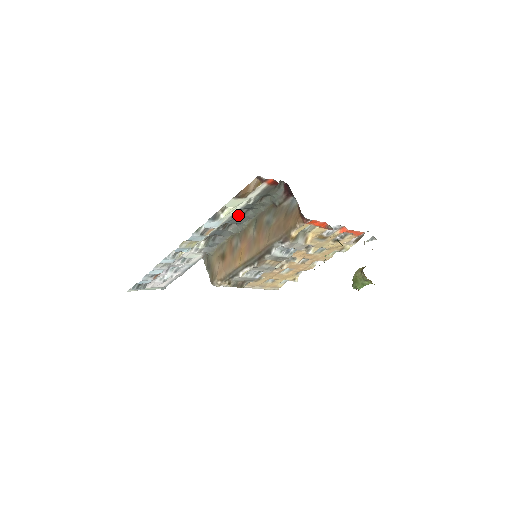
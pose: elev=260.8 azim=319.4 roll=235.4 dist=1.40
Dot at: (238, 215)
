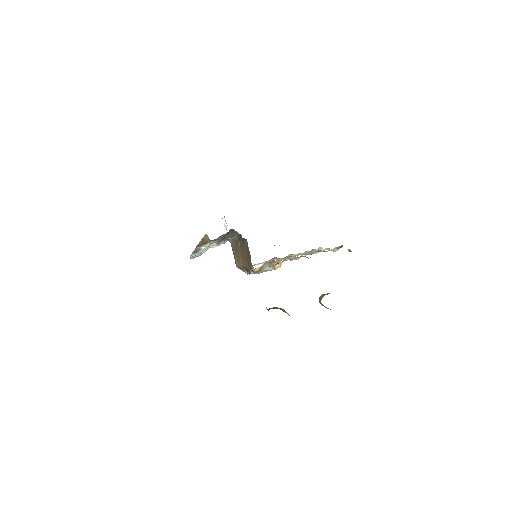
Dot at: occluded
